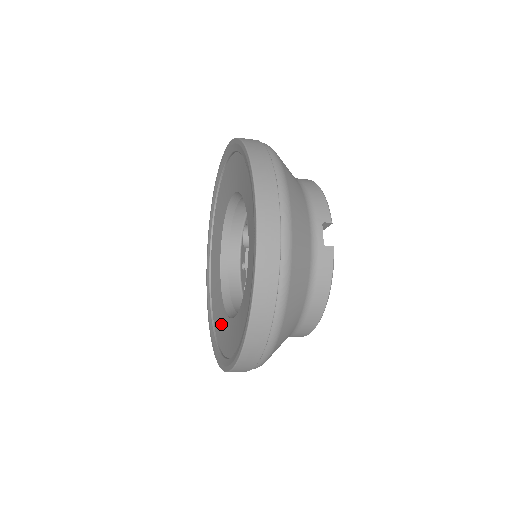
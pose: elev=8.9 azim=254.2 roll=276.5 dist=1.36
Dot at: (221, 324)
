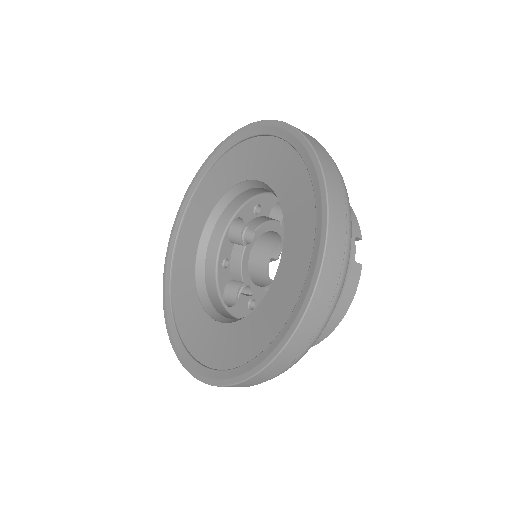
Dot at: (194, 326)
